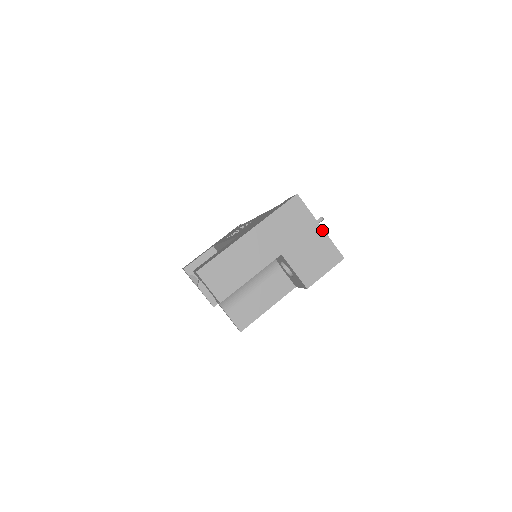
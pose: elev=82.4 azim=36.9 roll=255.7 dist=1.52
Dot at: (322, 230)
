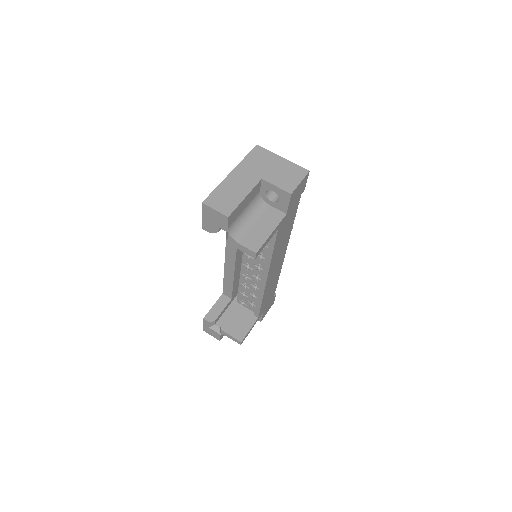
Dot at: (285, 159)
